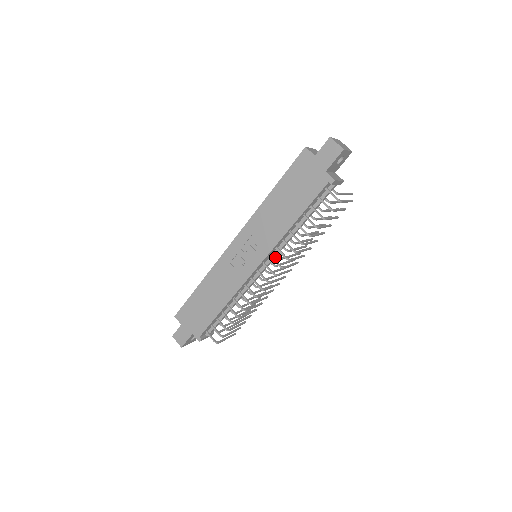
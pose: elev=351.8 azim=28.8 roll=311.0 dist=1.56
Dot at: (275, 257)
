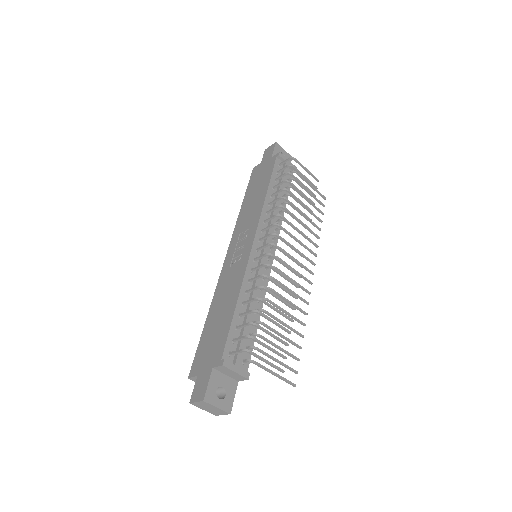
Dot at: (271, 236)
